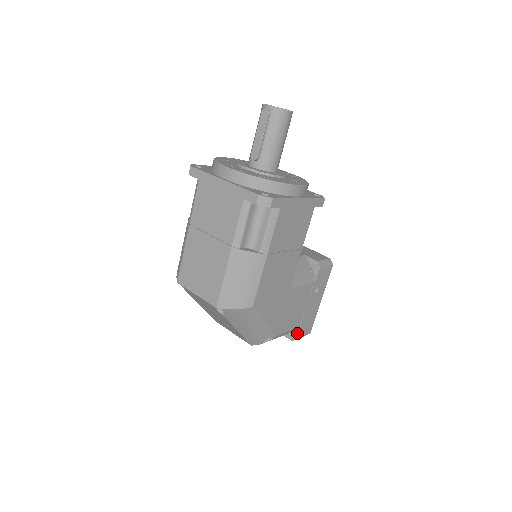
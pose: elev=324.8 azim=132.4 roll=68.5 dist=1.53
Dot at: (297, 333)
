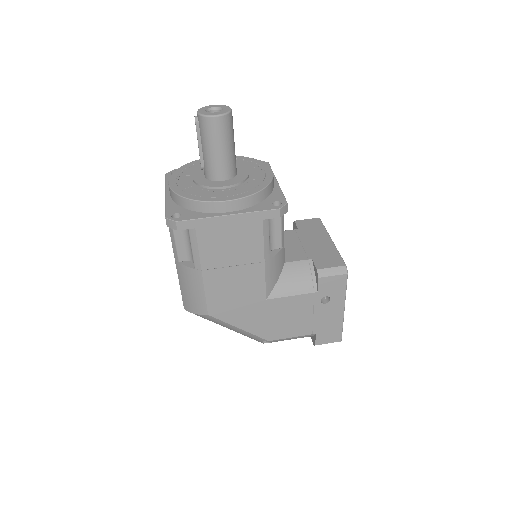
Dot at: (315, 339)
